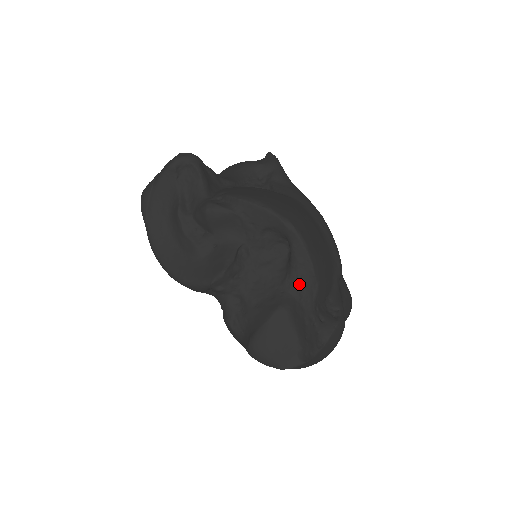
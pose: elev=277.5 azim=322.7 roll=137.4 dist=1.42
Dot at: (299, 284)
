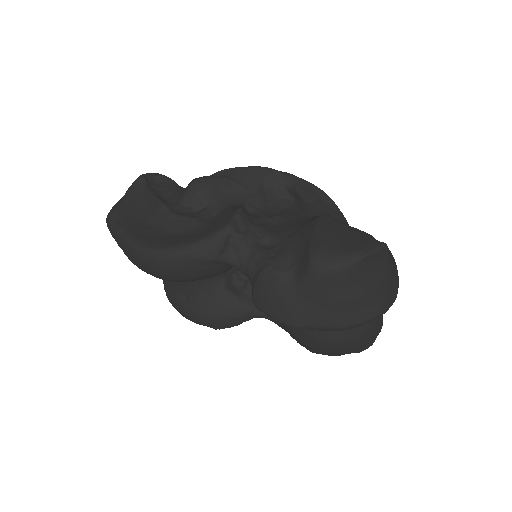
Dot at: (324, 209)
